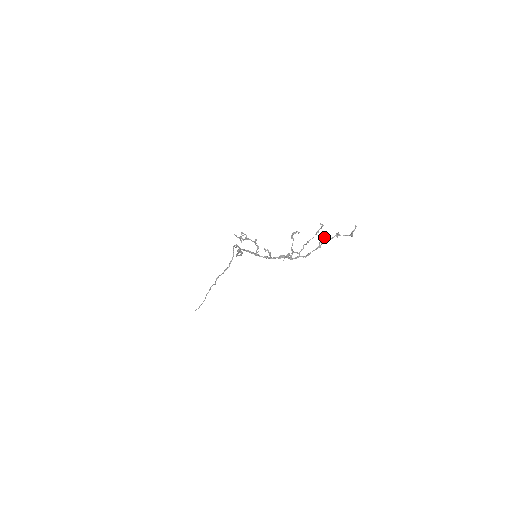
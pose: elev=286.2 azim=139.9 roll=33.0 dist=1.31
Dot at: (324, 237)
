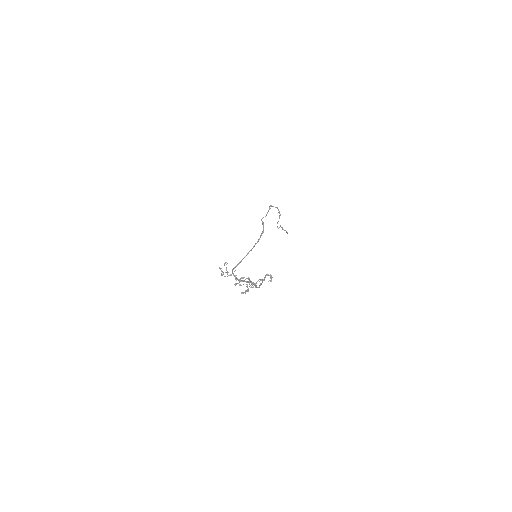
Dot at: (255, 284)
